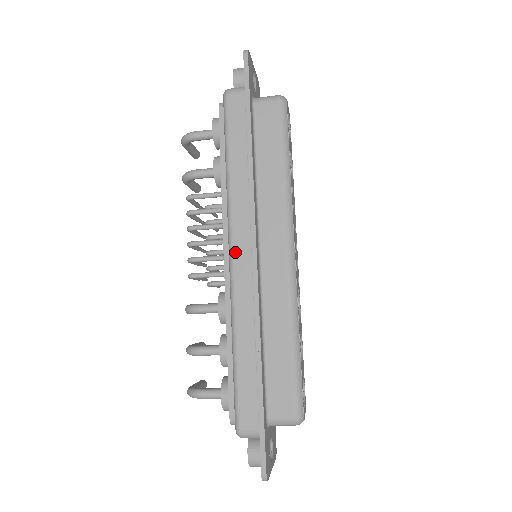
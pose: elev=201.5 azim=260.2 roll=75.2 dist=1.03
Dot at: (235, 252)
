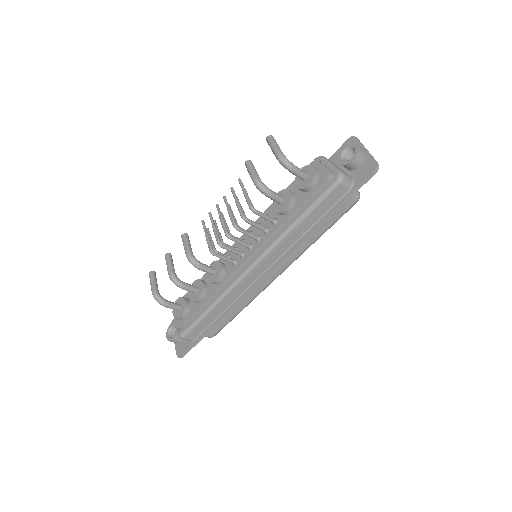
Dot at: (255, 269)
